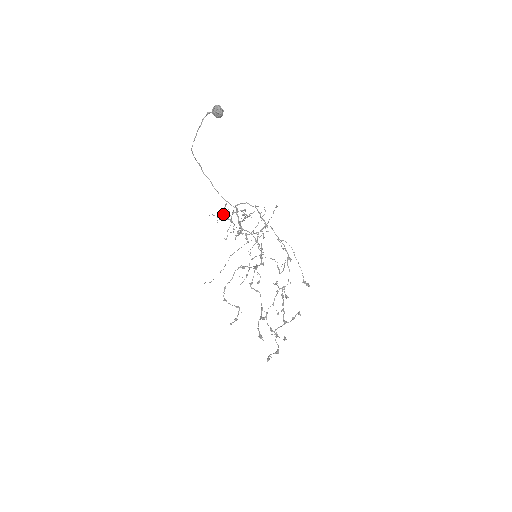
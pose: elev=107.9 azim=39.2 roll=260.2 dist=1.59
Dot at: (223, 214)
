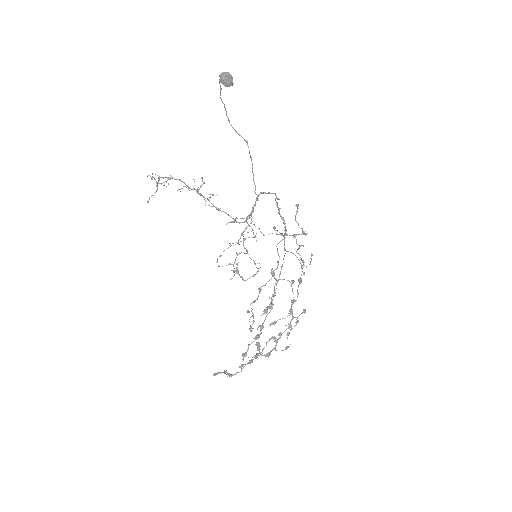
Dot at: (199, 188)
